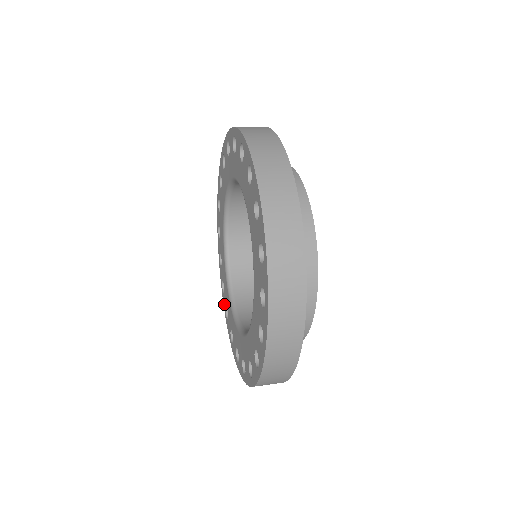
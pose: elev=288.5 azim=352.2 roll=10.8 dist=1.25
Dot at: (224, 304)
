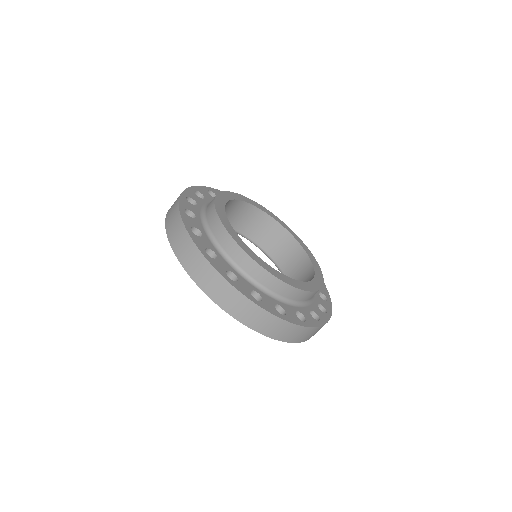
Dot at: occluded
